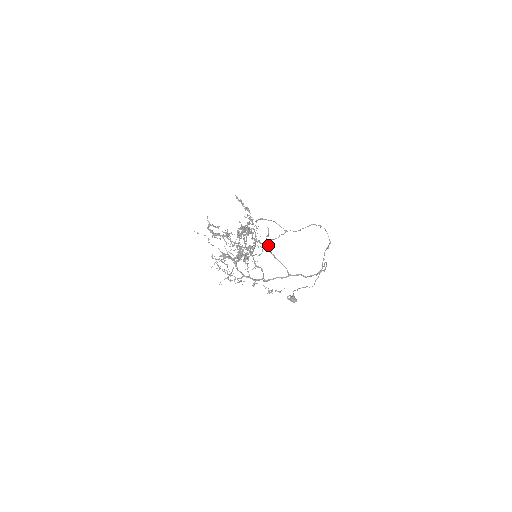
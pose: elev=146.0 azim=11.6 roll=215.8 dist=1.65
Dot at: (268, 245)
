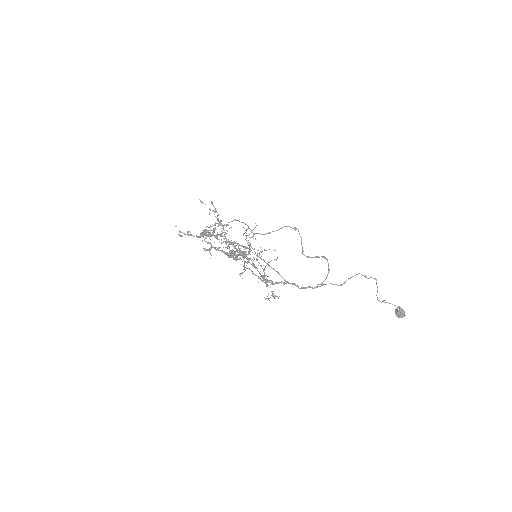
Dot at: (251, 247)
